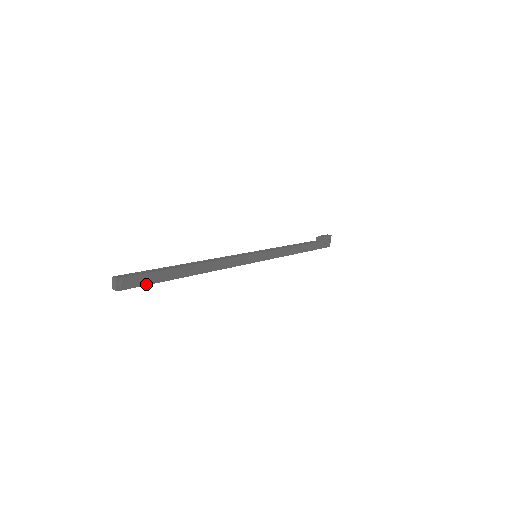
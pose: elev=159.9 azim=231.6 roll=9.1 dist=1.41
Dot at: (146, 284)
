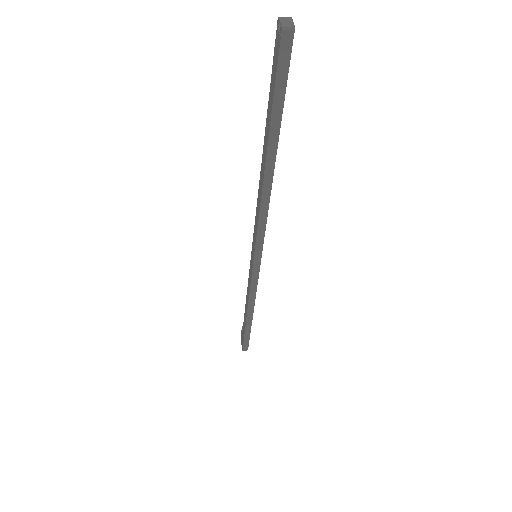
Dot at: (285, 85)
